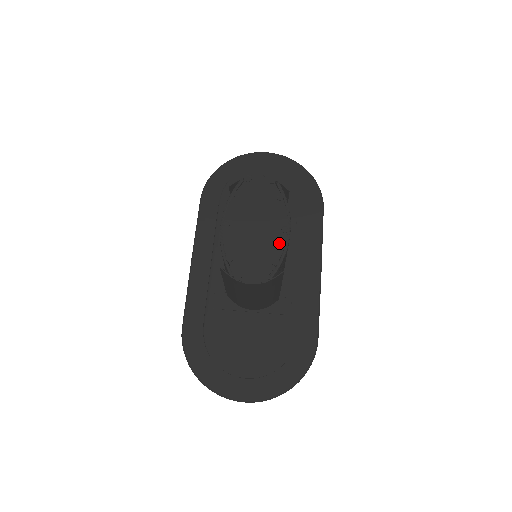
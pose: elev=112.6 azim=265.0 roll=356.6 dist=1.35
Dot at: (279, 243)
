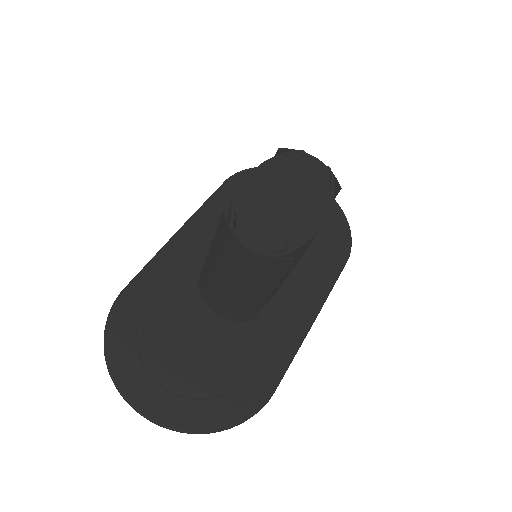
Dot at: (305, 228)
